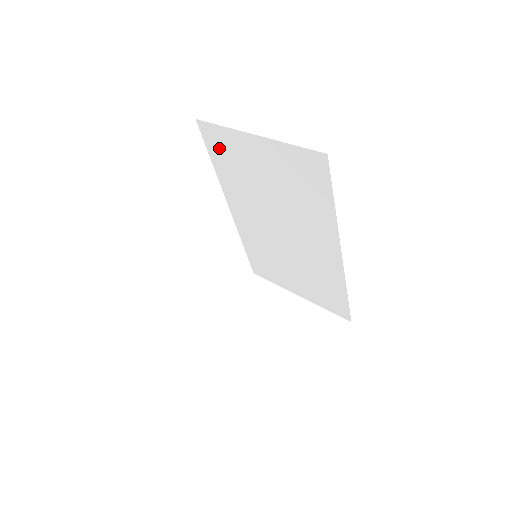
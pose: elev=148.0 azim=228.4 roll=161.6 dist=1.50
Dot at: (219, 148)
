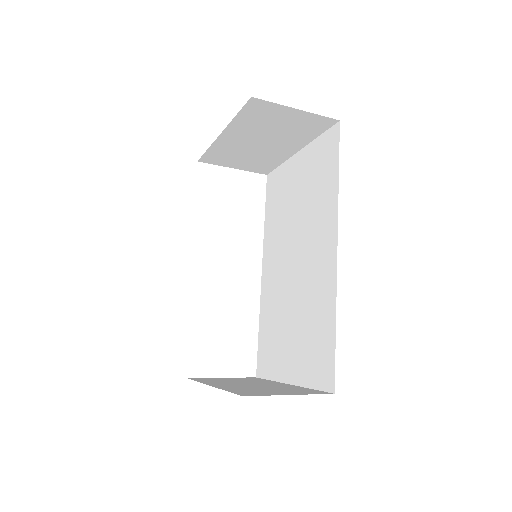
Dot at: (273, 192)
